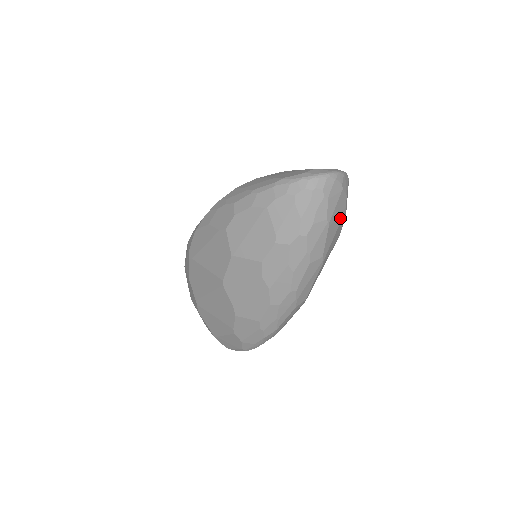
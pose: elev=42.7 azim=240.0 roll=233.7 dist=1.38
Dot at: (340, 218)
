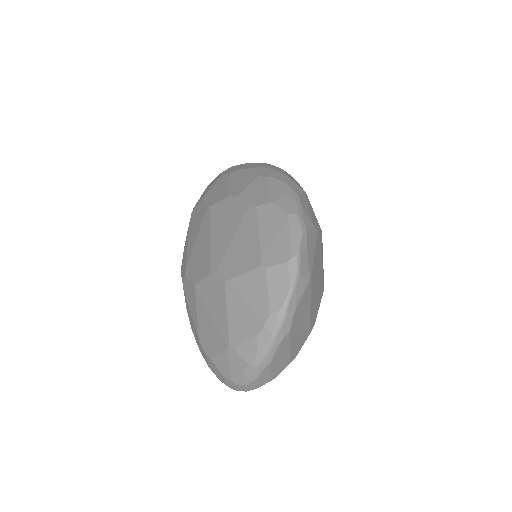
Dot at: occluded
